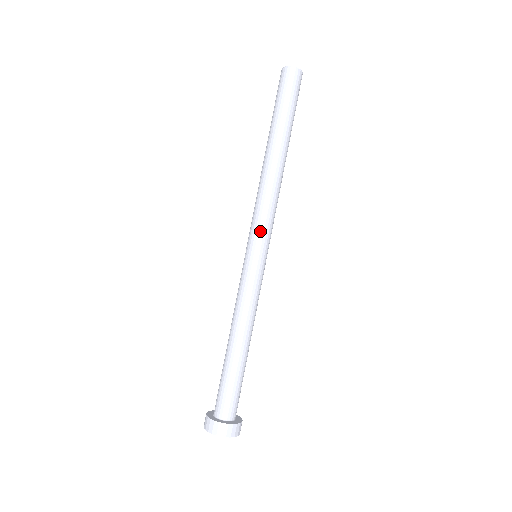
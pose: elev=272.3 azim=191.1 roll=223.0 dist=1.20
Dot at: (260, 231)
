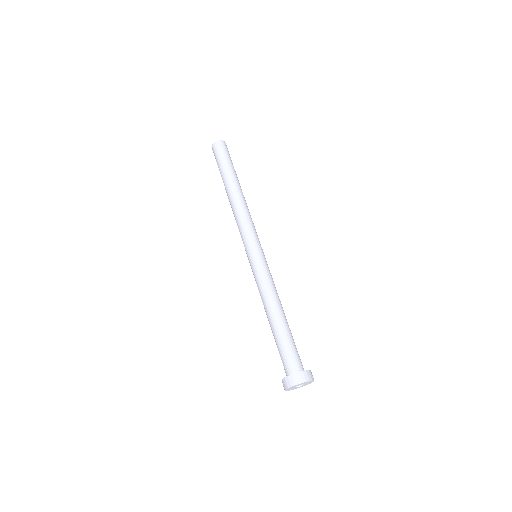
Dot at: (249, 237)
